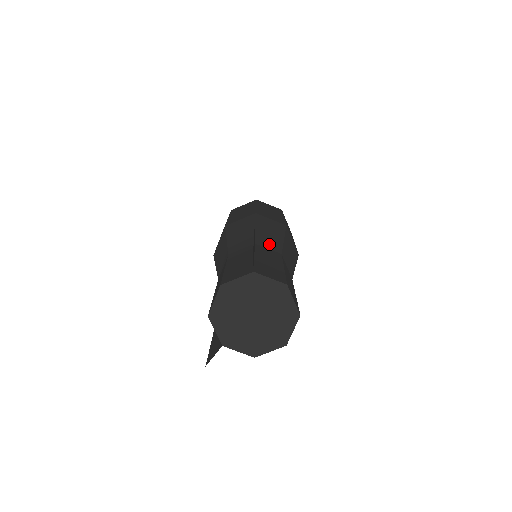
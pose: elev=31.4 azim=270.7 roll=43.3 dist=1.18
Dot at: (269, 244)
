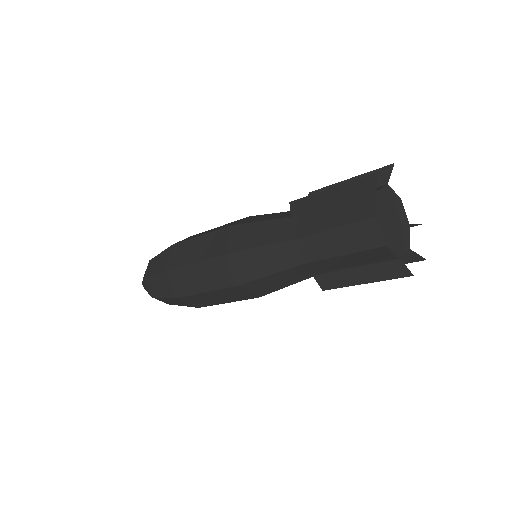
Dot at: occluded
